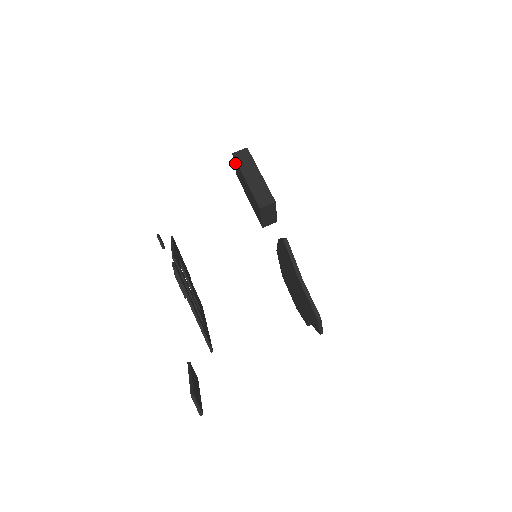
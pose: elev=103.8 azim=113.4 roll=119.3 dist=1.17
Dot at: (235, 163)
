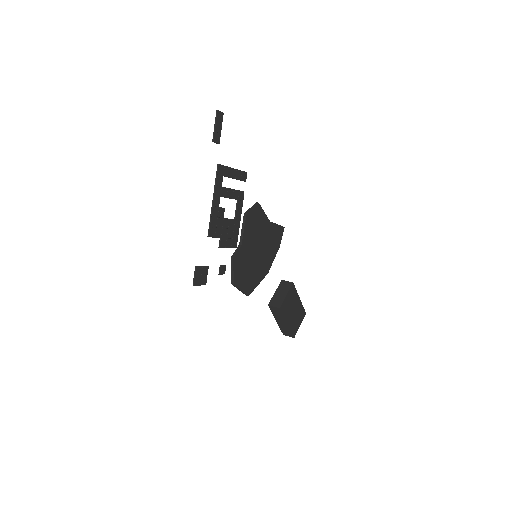
Dot at: occluded
